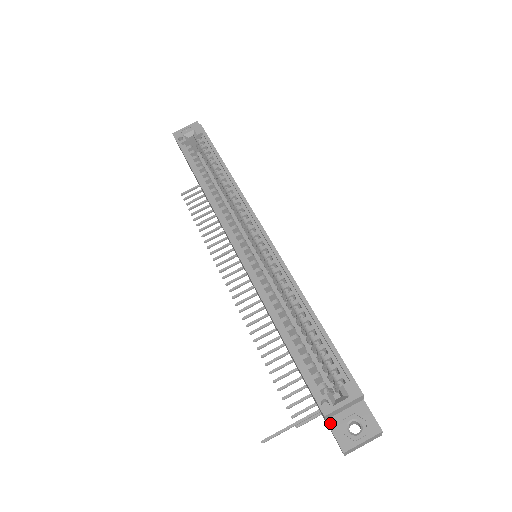
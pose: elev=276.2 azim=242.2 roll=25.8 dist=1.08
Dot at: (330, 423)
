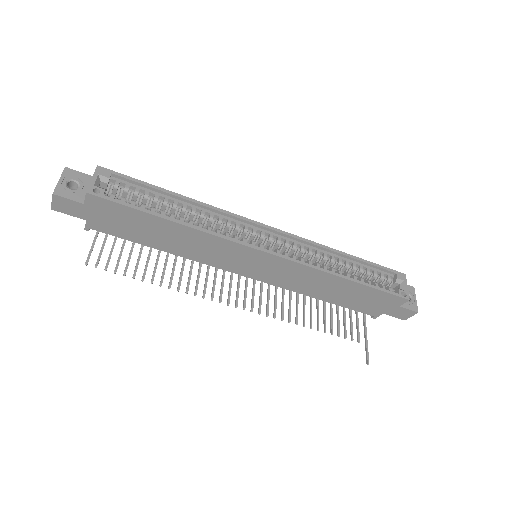
Dot at: (402, 306)
